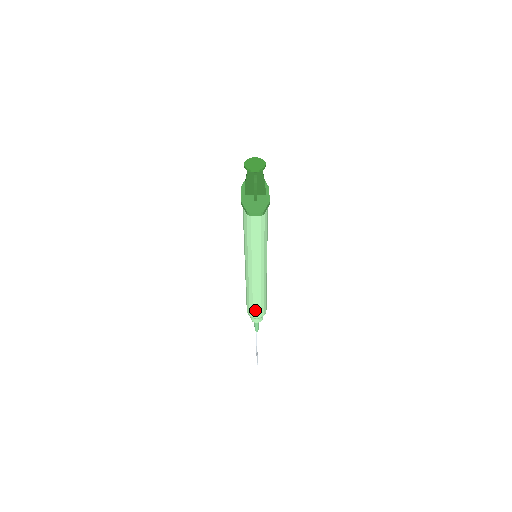
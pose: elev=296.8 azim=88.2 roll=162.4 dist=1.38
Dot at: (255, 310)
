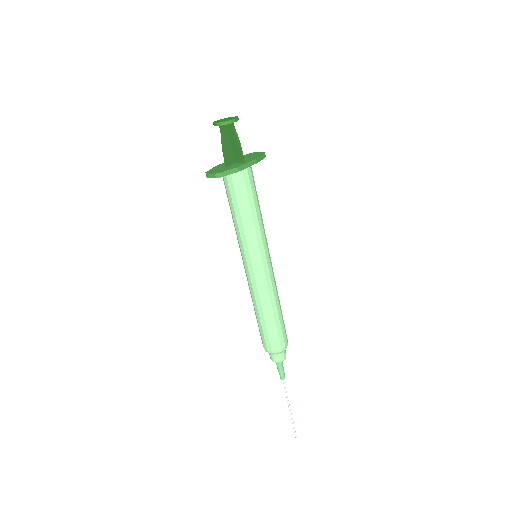
Dot at: (263, 337)
